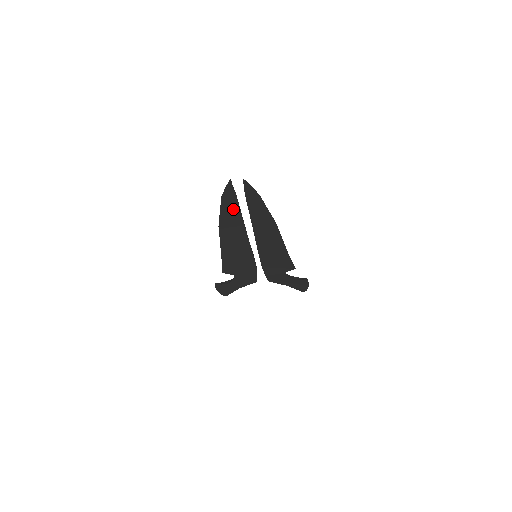
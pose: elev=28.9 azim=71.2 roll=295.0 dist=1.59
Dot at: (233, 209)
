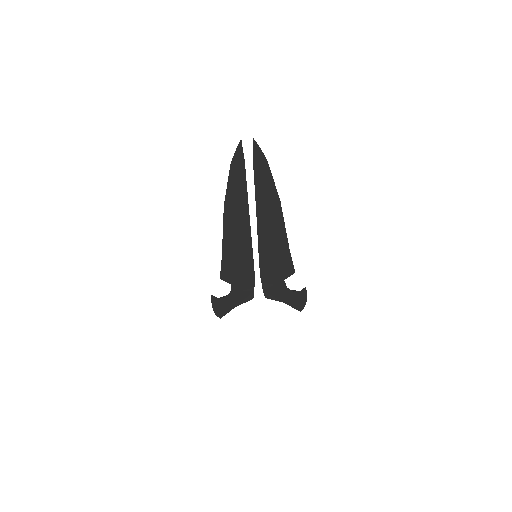
Dot at: (240, 183)
